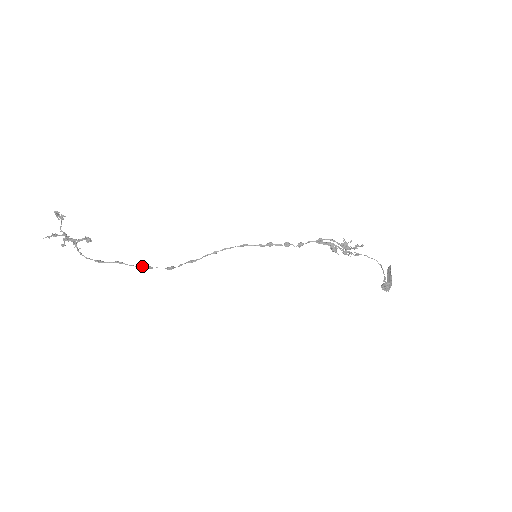
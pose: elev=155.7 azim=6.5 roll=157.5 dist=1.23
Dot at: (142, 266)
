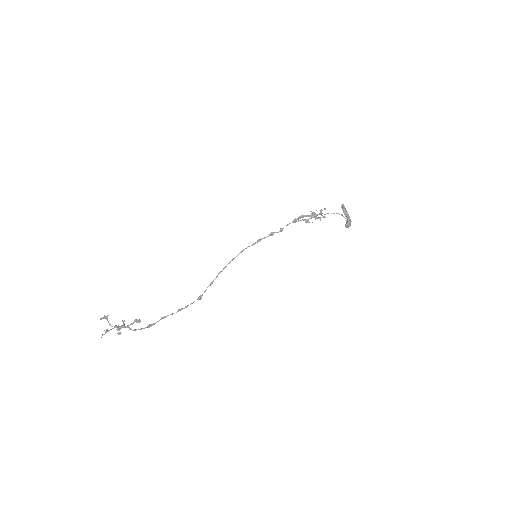
Dot at: (181, 309)
